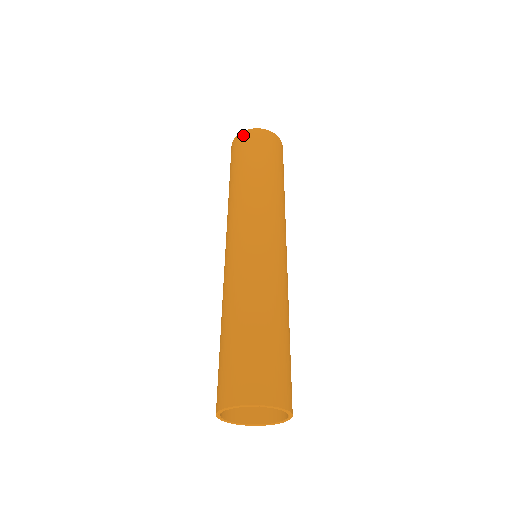
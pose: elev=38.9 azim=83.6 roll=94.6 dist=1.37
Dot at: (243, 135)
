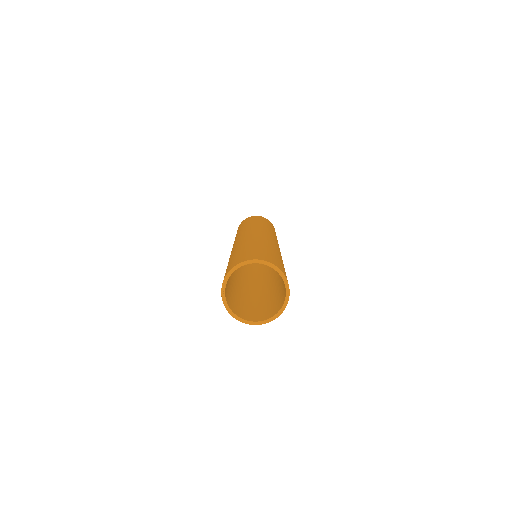
Dot at: (244, 220)
